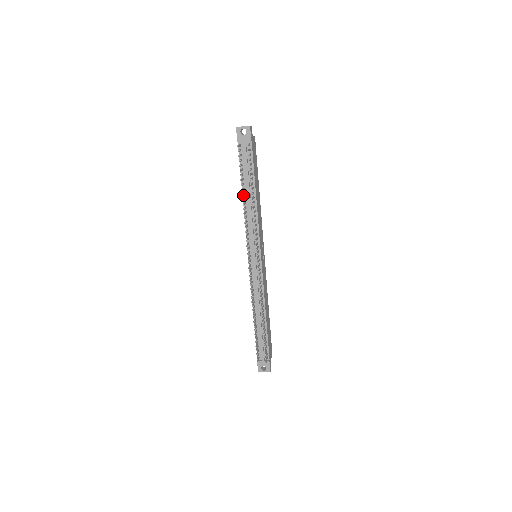
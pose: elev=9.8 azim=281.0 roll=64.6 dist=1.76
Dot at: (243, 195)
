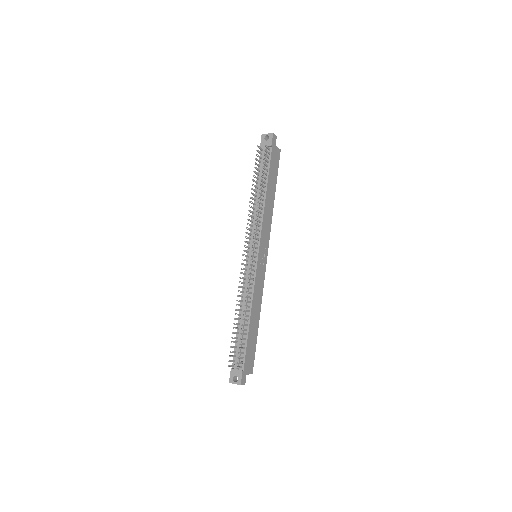
Dot at: (255, 193)
